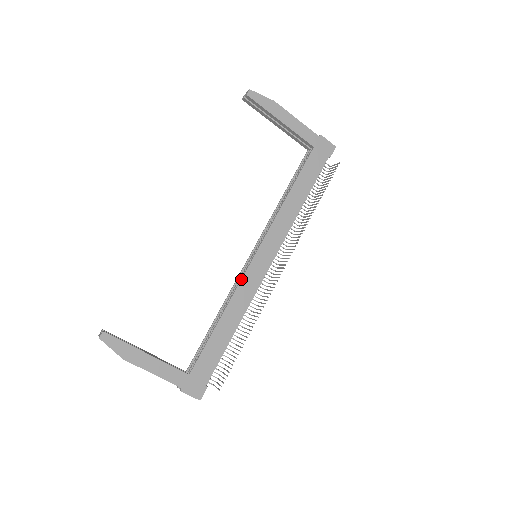
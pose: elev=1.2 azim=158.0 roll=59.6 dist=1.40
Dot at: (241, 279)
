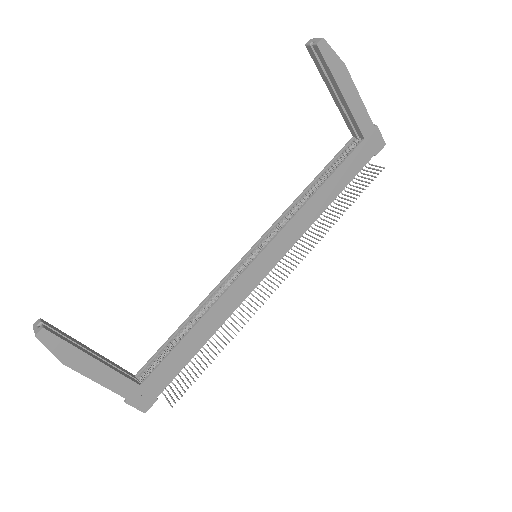
Dot at: (233, 283)
